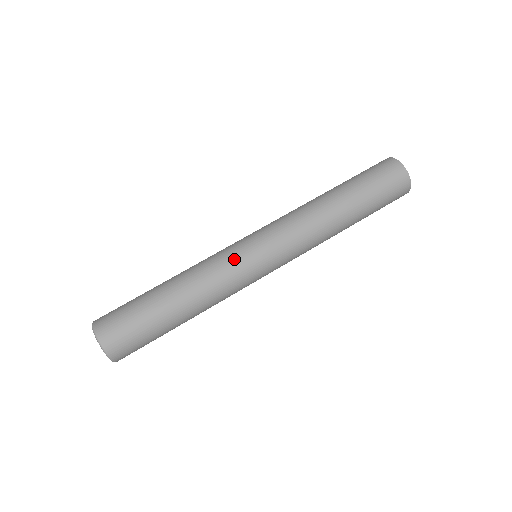
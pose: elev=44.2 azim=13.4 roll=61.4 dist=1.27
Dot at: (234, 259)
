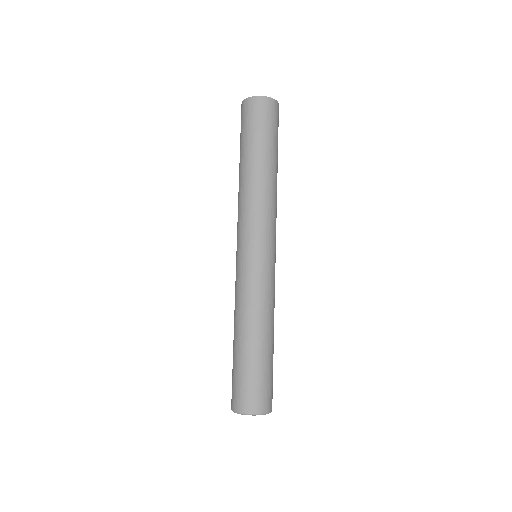
Dot at: (254, 276)
